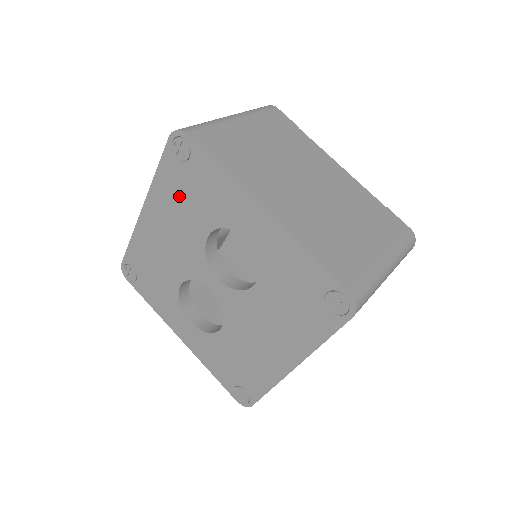
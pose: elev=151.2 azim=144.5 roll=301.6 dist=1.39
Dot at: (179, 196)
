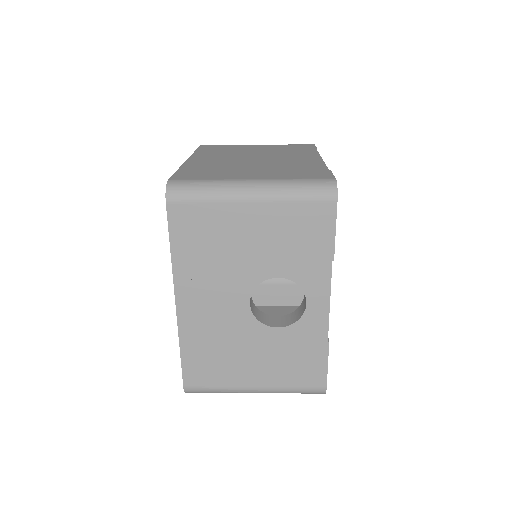
Dot at: occluded
